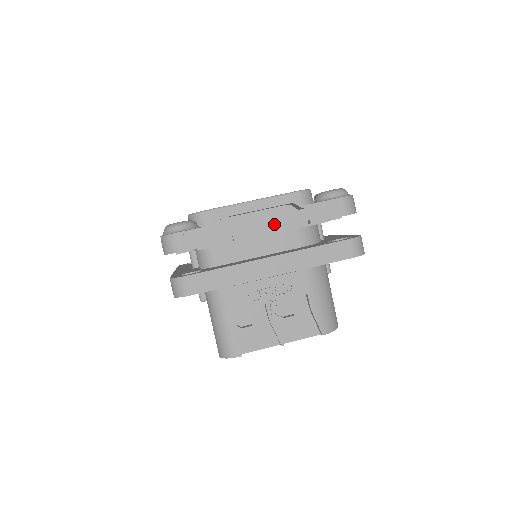
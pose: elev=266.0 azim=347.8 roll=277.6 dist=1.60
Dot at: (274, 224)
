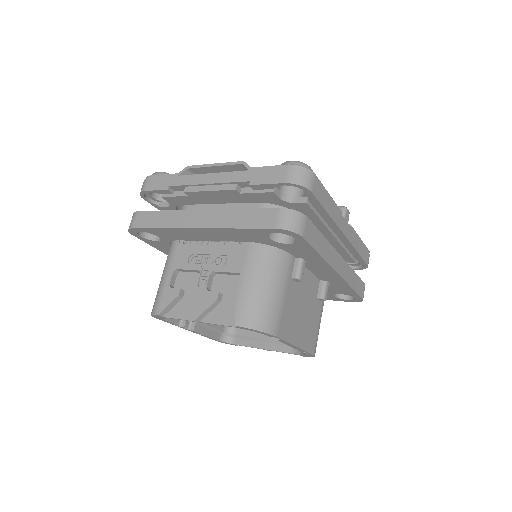
Dot at: (218, 180)
